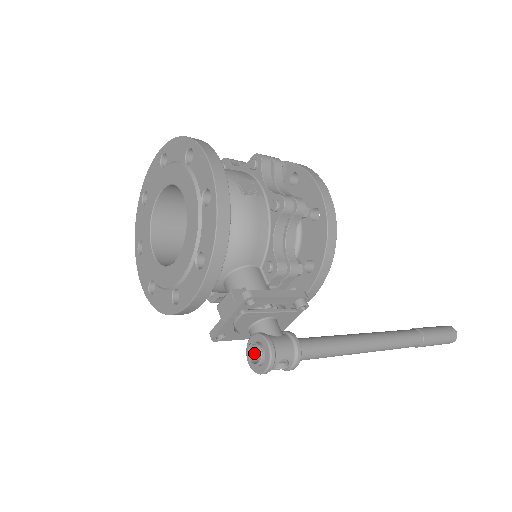
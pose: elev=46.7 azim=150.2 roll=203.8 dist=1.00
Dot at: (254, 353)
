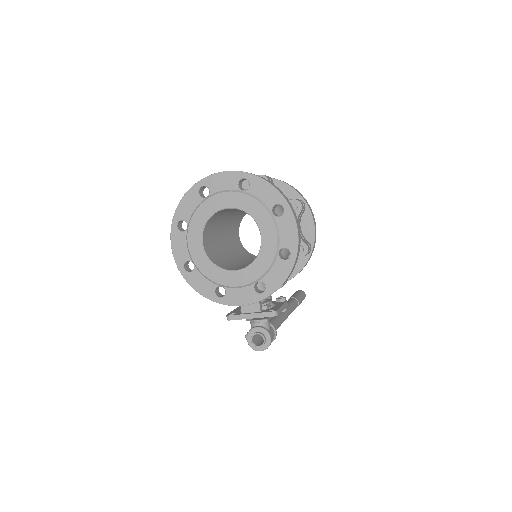
Dot at: (254, 336)
